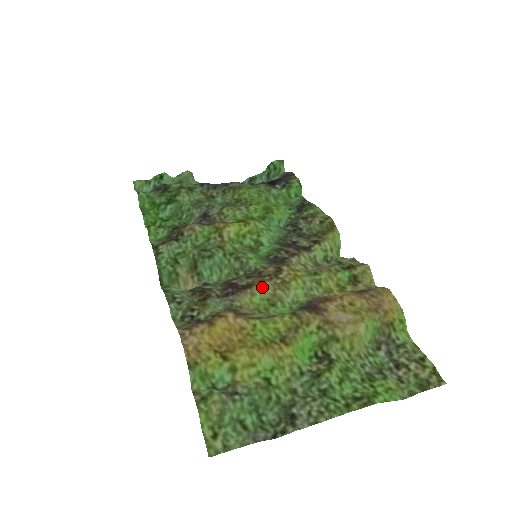
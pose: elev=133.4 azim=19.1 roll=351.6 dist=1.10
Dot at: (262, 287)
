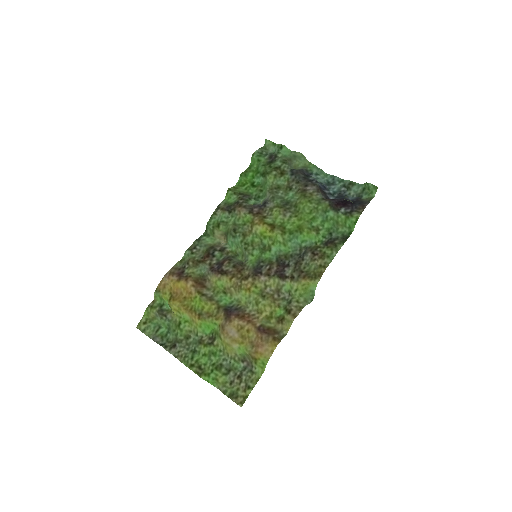
Dot at: (228, 279)
